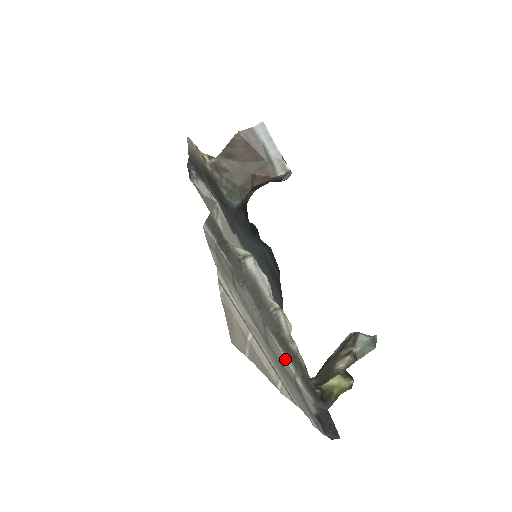
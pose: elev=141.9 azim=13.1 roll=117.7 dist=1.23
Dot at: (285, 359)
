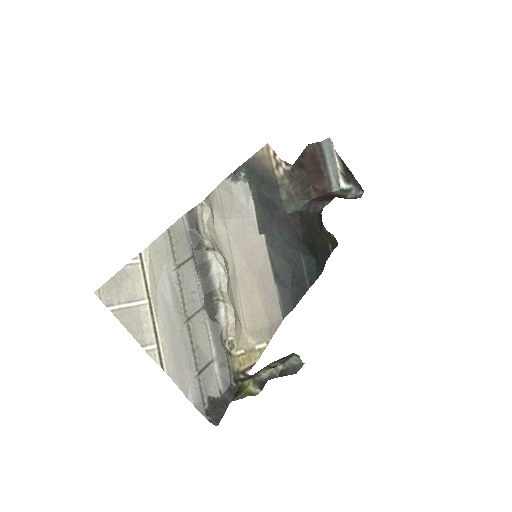
Dot at: (210, 342)
